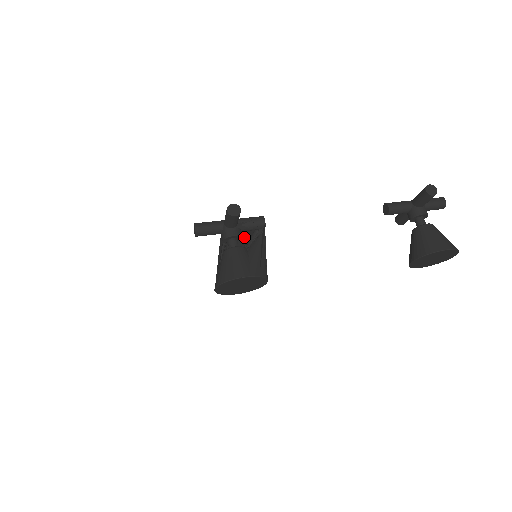
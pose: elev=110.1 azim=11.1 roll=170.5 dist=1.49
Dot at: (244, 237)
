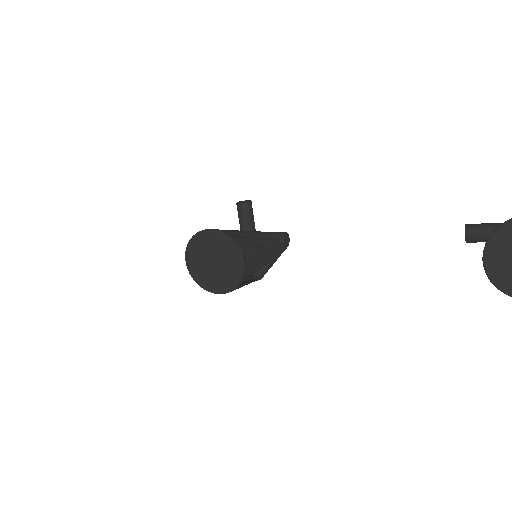
Dot at: occluded
